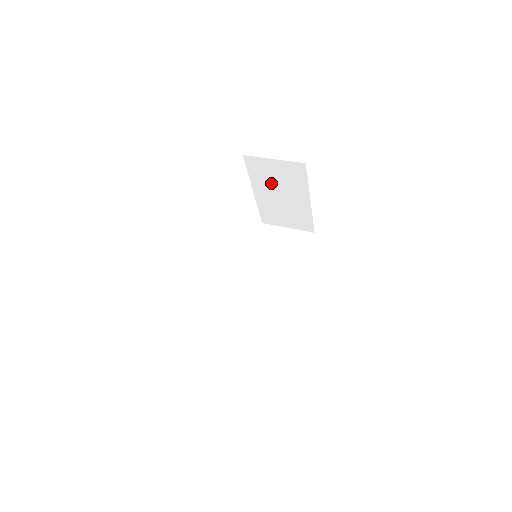
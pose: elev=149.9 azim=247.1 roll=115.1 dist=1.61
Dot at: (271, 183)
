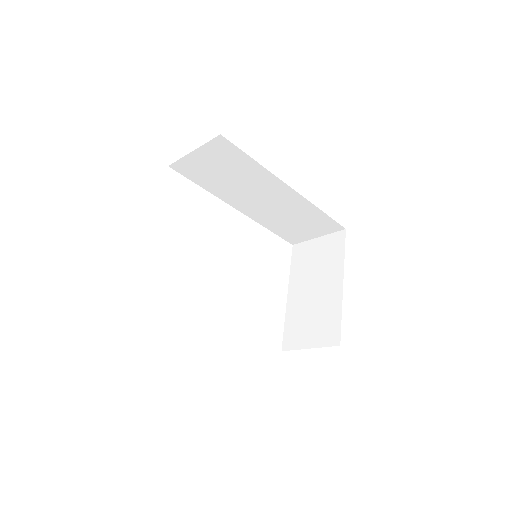
Dot at: (308, 273)
